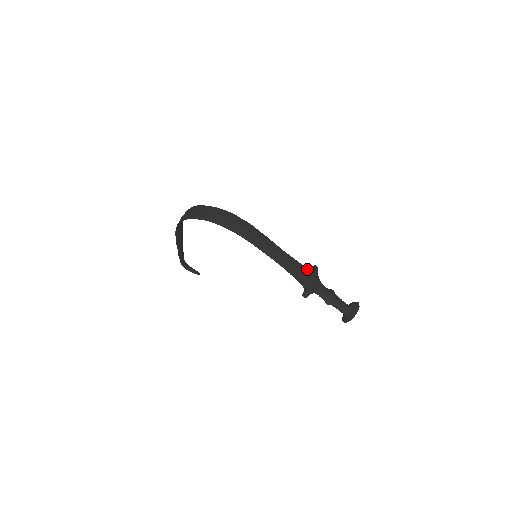
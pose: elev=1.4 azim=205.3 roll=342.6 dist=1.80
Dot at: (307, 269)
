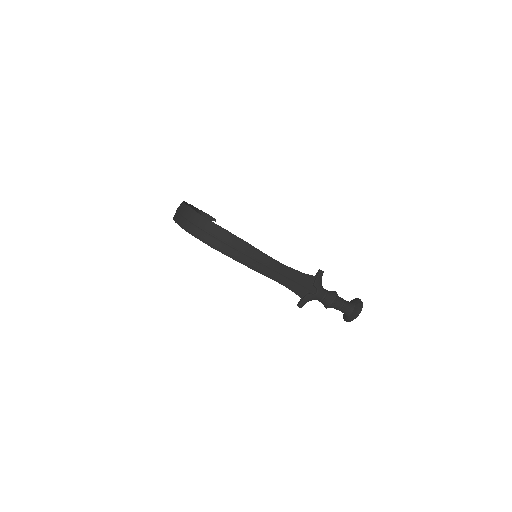
Dot at: (309, 277)
